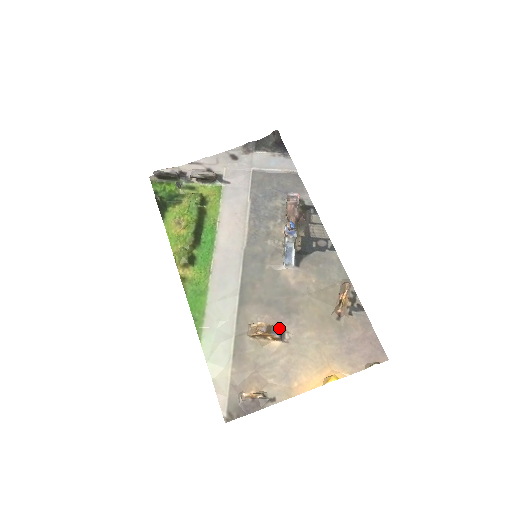
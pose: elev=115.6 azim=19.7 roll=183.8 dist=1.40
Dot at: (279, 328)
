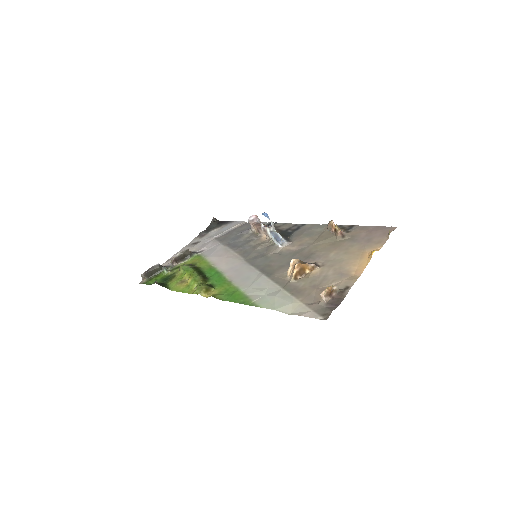
Dot at: occluded
